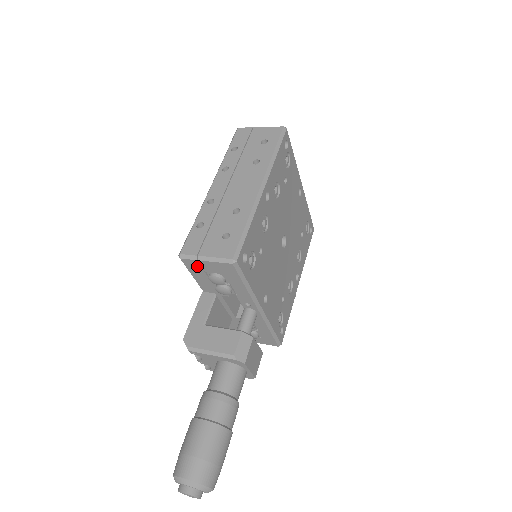
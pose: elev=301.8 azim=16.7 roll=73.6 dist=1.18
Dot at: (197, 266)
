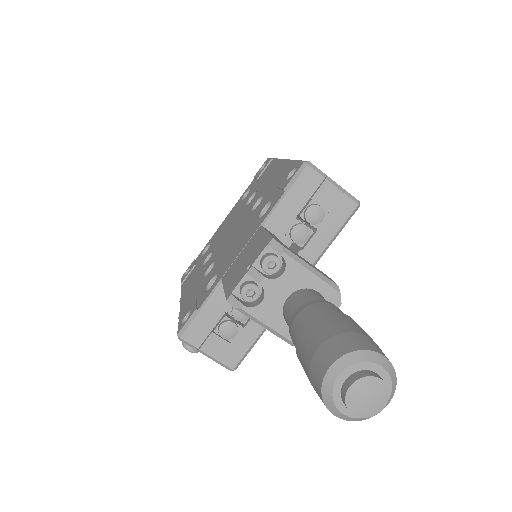
Dot at: (313, 185)
